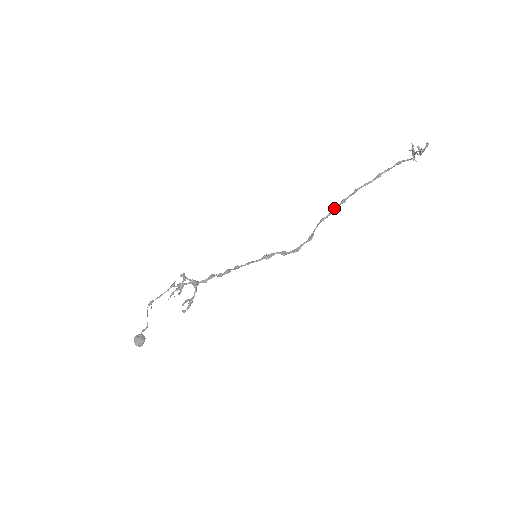
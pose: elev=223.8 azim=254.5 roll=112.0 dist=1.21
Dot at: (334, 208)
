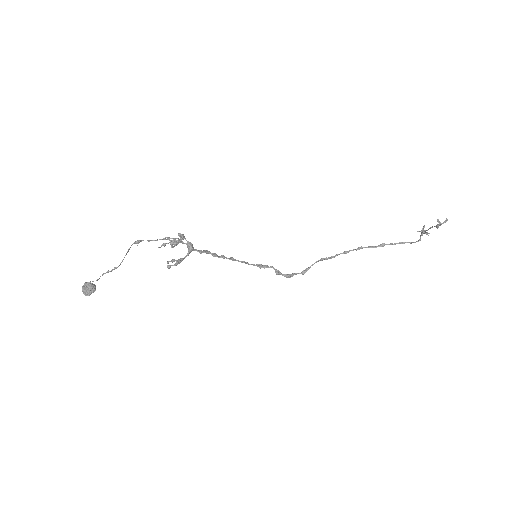
Dot at: (336, 254)
